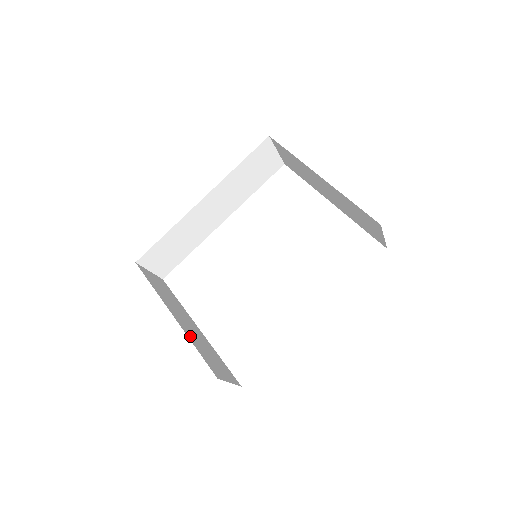
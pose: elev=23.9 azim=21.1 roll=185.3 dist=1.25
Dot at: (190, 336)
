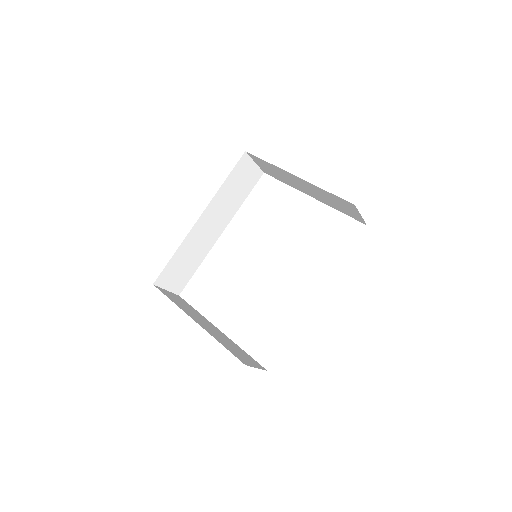
Dot at: (214, 336)
